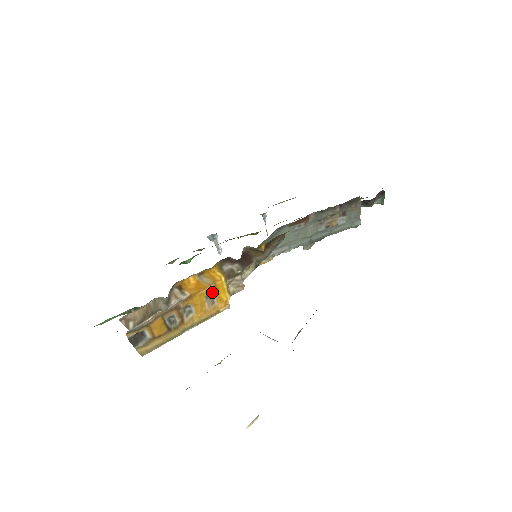
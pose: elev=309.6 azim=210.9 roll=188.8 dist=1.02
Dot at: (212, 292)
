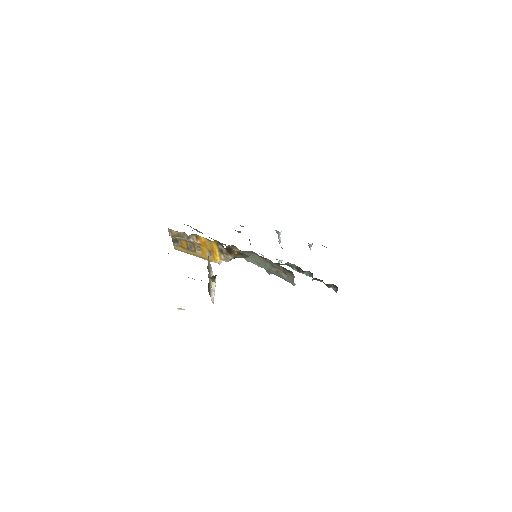
Dot at: (211, 251)
